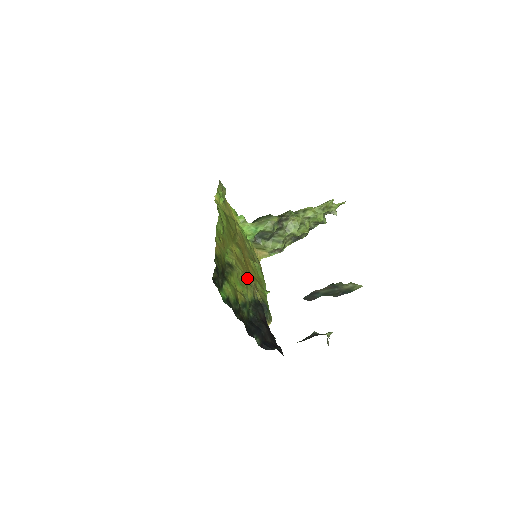
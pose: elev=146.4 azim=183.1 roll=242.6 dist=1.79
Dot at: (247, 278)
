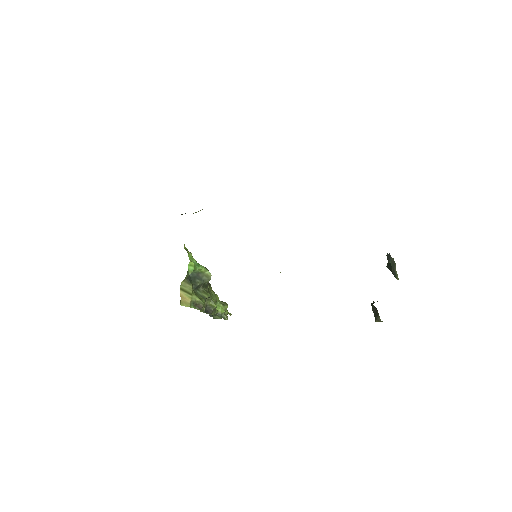
Dot at: occluded
